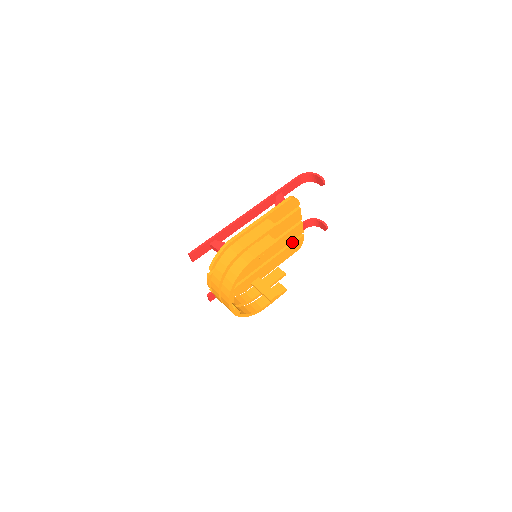
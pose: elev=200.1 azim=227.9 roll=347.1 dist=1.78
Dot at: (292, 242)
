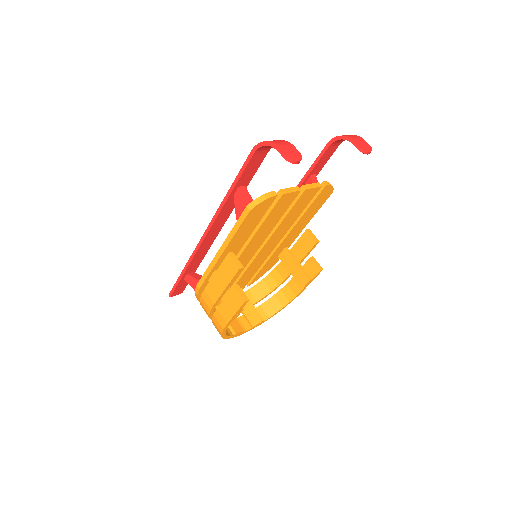
Dot at: (310, 201)
